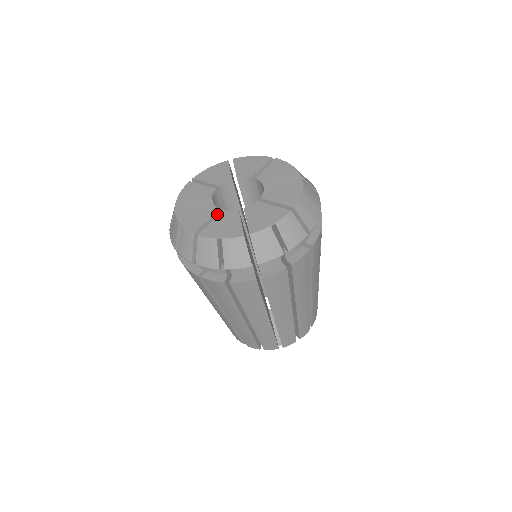
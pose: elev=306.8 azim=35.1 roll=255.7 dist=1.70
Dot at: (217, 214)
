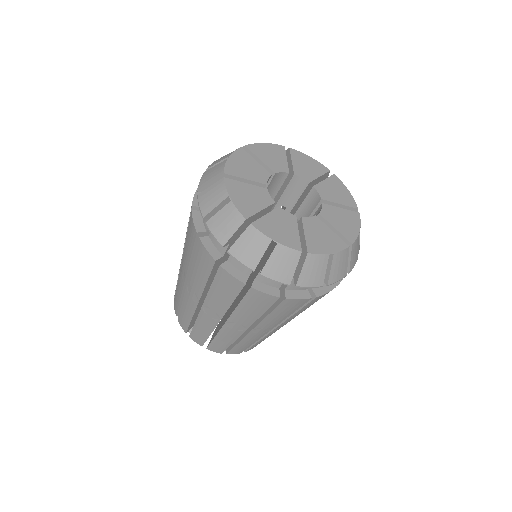
Dot at: (270, 207)
